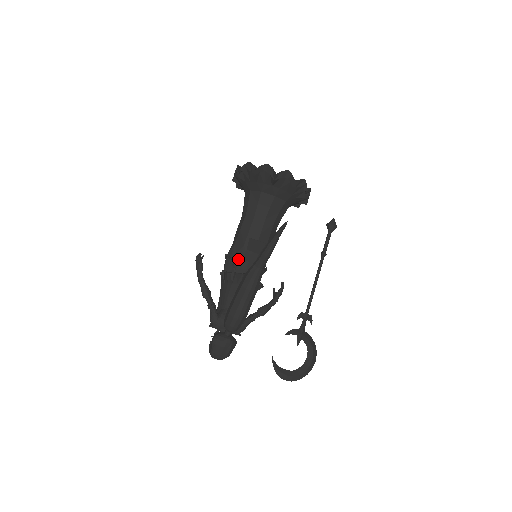
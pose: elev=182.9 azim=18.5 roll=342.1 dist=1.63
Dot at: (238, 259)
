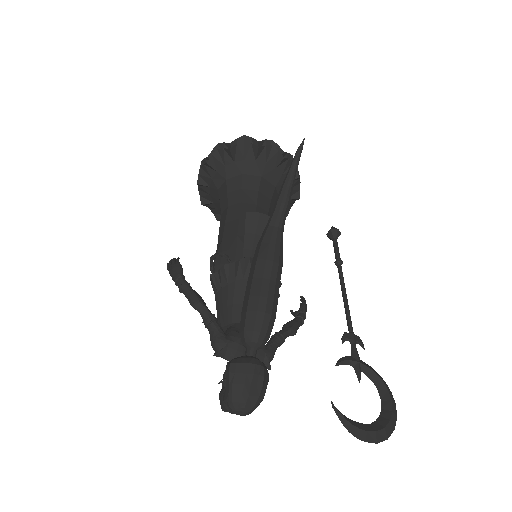
Dot at: (234, 254)
